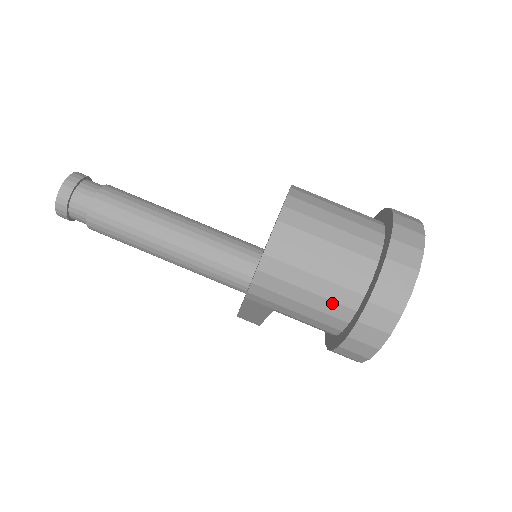
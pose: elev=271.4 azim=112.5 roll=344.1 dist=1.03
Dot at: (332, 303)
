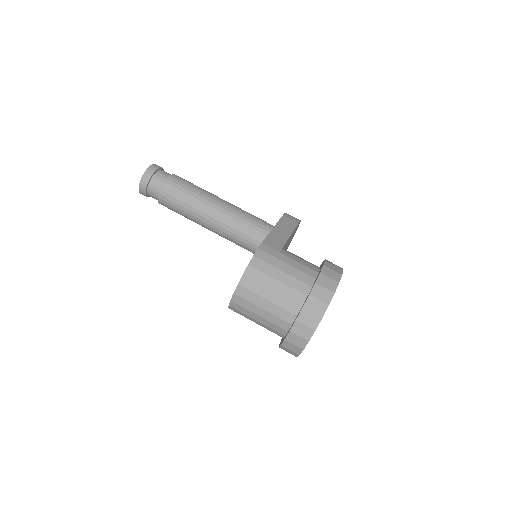
Dot at: occluded
